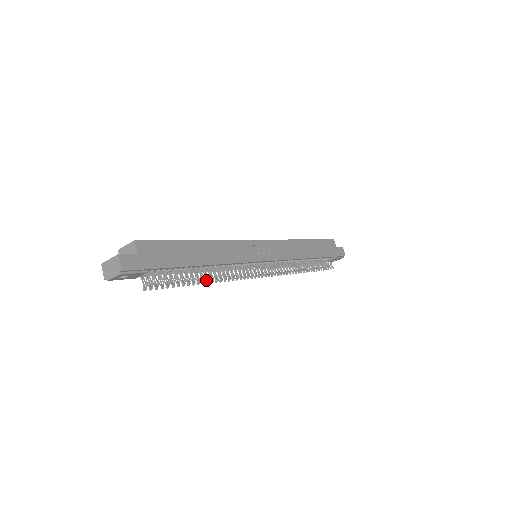
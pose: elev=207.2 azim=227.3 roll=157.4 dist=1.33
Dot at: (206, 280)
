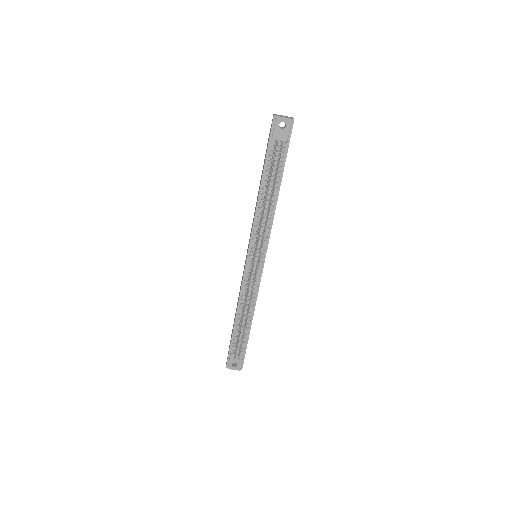
Dot at: occluded
